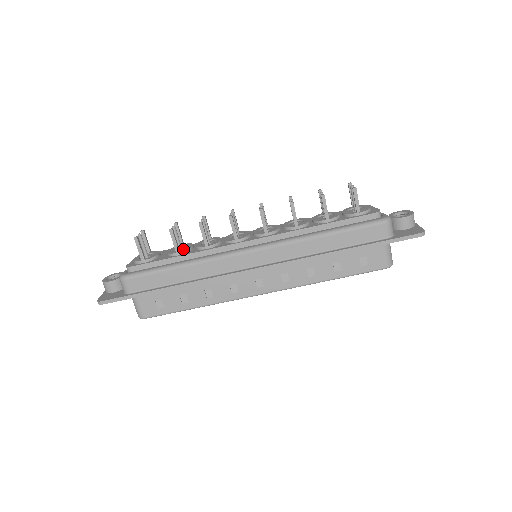
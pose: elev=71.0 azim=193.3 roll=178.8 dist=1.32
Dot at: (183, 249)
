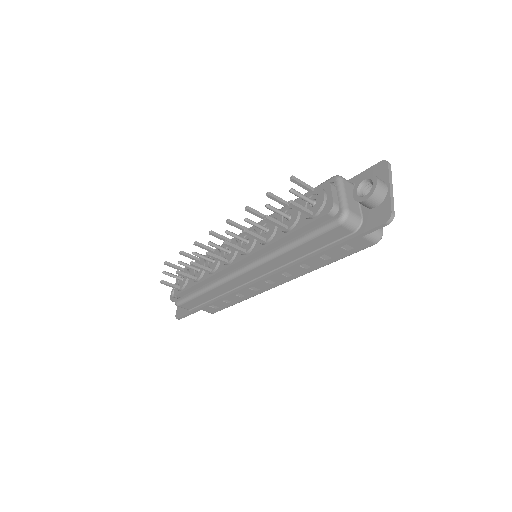
Dot at: (198, 274)
